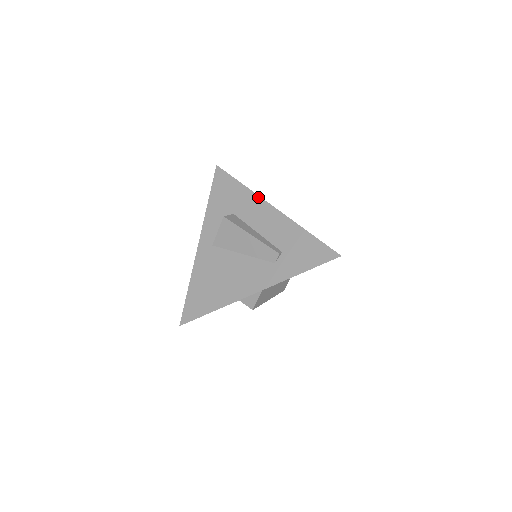
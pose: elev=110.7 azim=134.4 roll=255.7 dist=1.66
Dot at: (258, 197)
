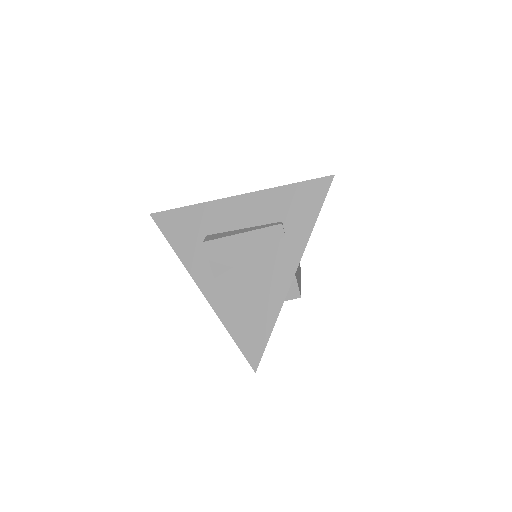
Dot at: (214, 202)
